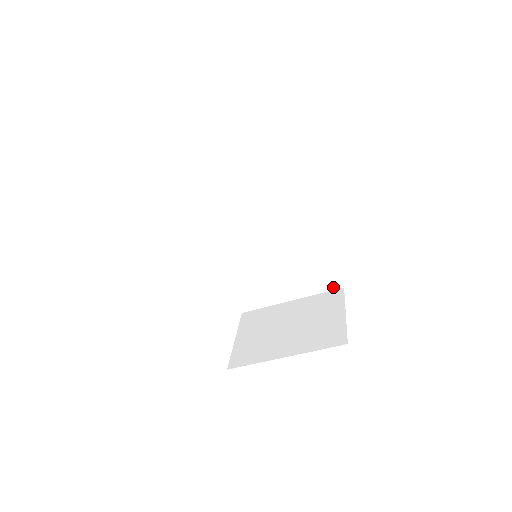
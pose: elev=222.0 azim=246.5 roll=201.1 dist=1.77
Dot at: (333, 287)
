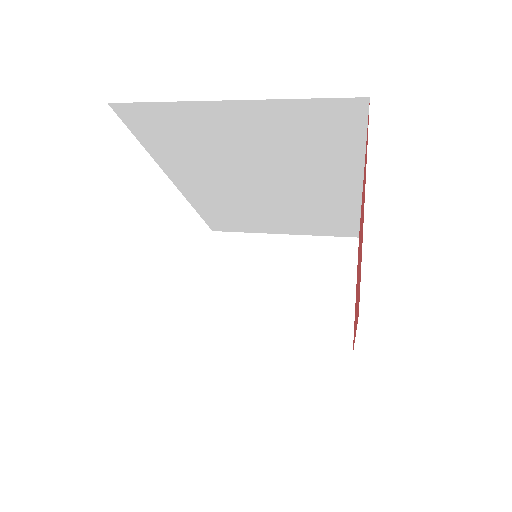
Dot at: (345, 235)
